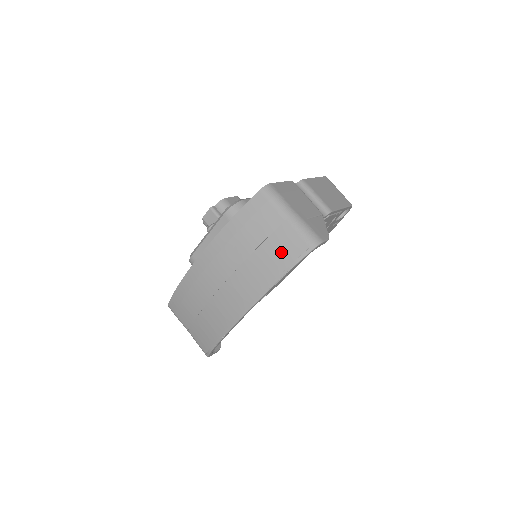
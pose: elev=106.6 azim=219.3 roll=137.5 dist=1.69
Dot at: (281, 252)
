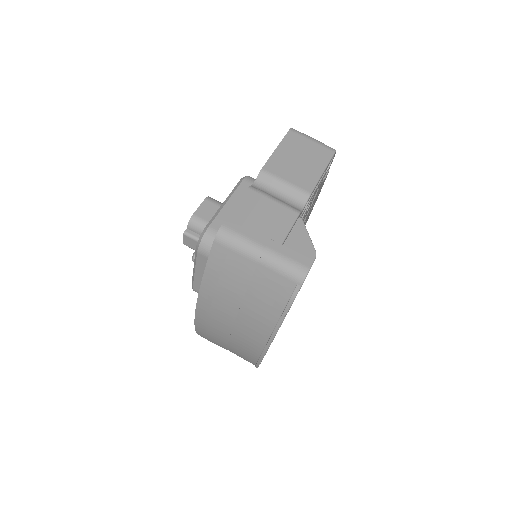
Dot at: (270, 295)
